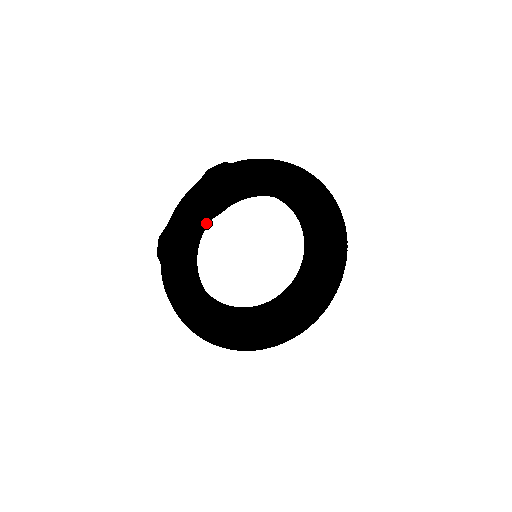
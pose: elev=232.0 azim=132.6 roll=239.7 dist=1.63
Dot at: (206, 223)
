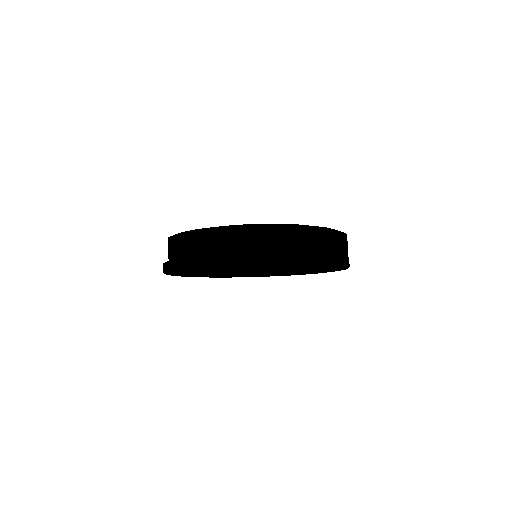
Dot at: occluded
